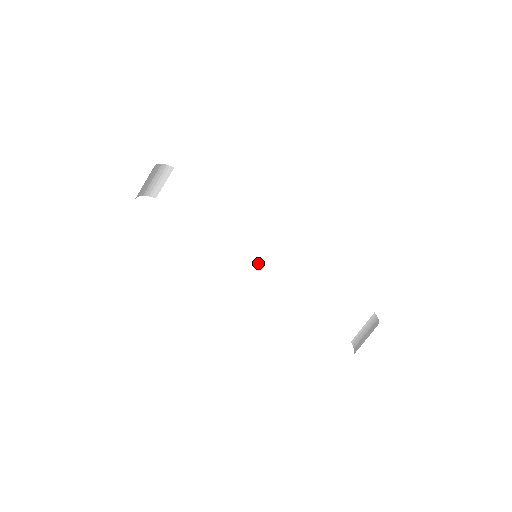
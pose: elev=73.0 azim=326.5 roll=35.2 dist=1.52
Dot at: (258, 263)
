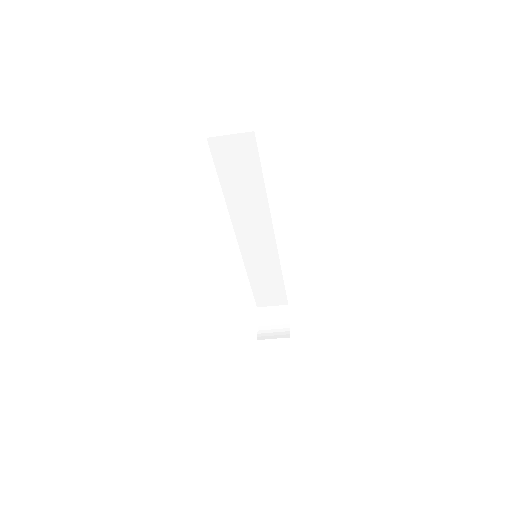
Dot at: (246, 242)
